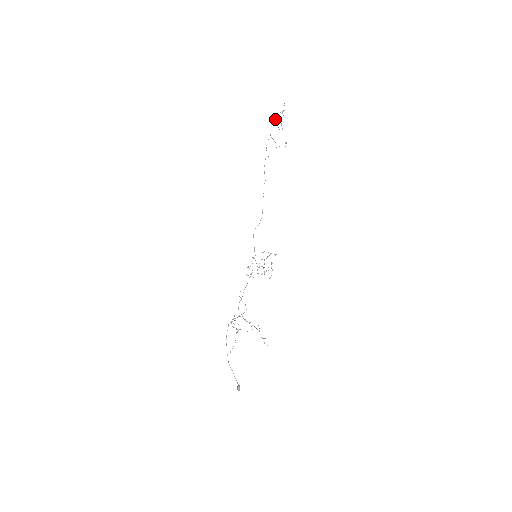
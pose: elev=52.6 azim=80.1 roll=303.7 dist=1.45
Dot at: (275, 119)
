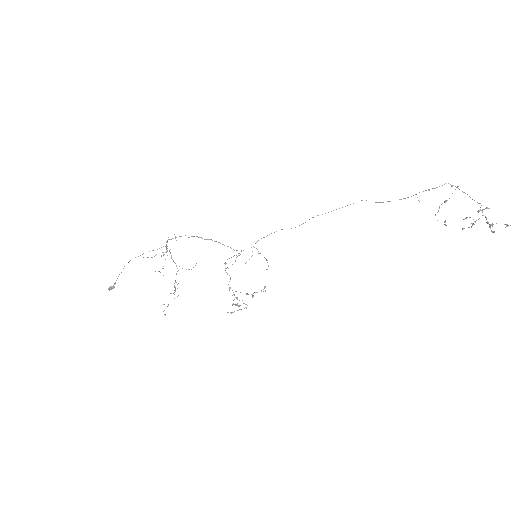
Dot at: occluded
